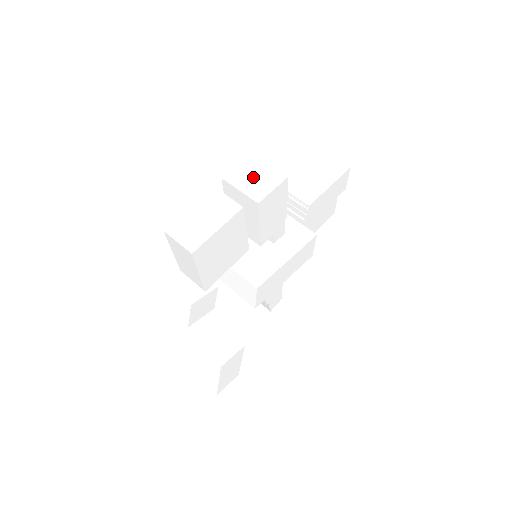
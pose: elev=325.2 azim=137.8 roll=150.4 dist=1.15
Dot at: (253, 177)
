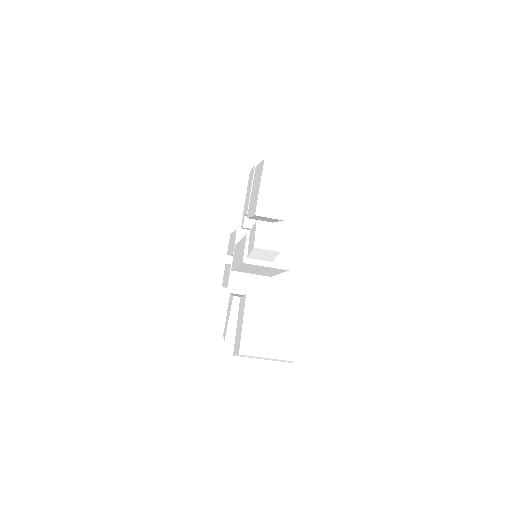
Dot at: occluded
